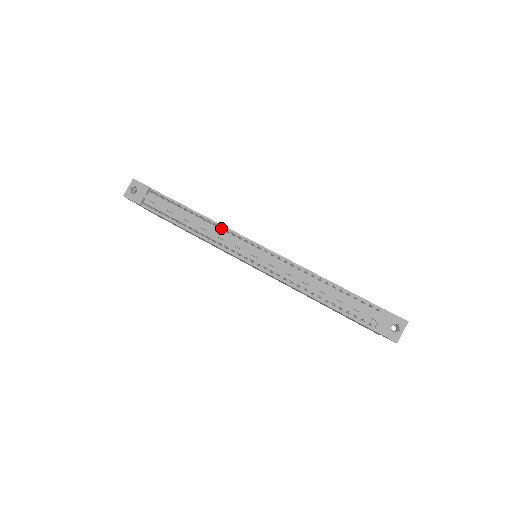
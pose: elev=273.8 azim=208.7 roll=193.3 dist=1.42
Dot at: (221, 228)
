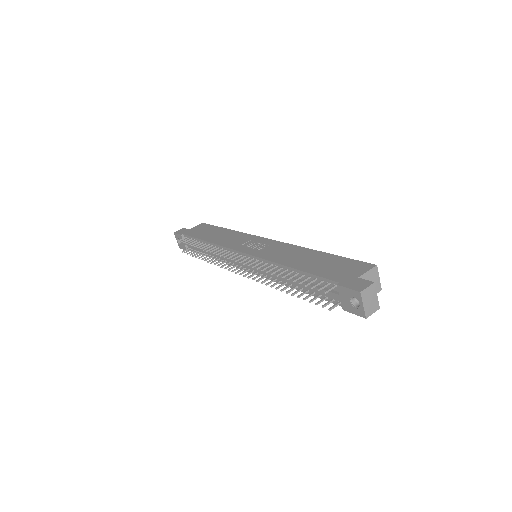
Dot at: (218, 251)
